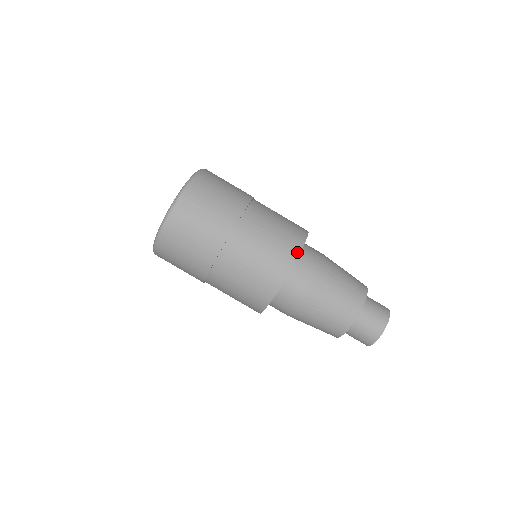
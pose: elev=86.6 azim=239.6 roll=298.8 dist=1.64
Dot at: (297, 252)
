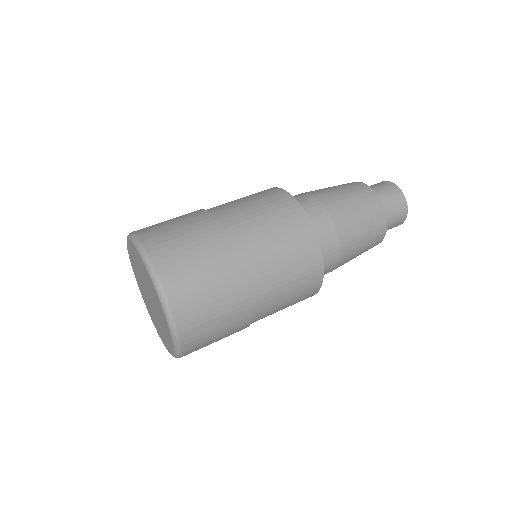
Dot at: (274, 188)
